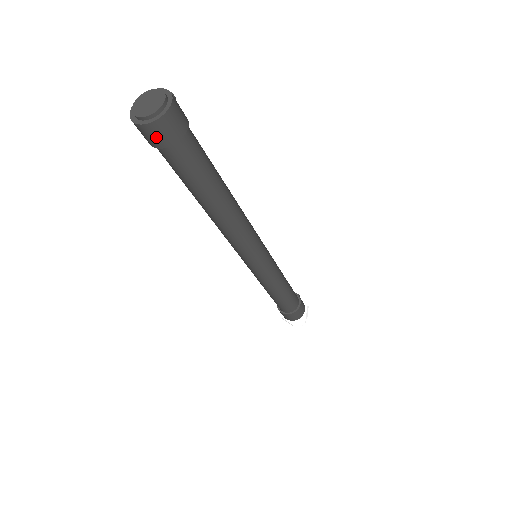
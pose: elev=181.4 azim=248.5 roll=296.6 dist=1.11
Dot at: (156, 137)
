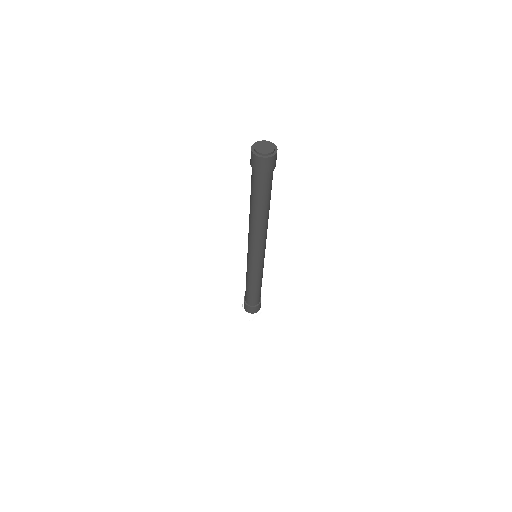
Dot at: (266, 166)
